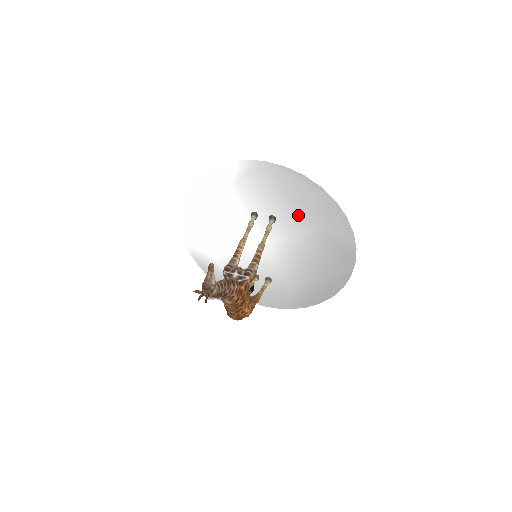
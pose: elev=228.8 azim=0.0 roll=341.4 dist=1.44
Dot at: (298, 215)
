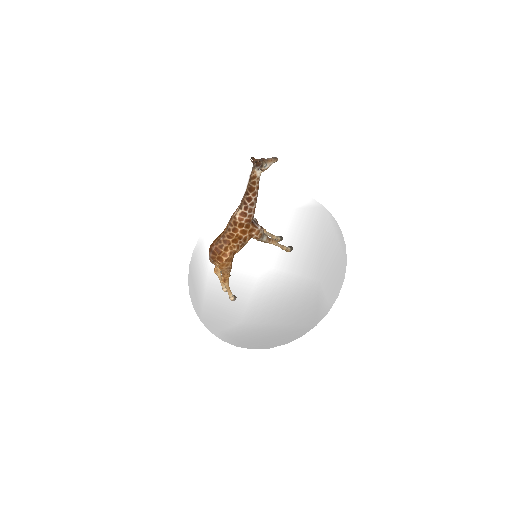
Dot at: (310, 258)
